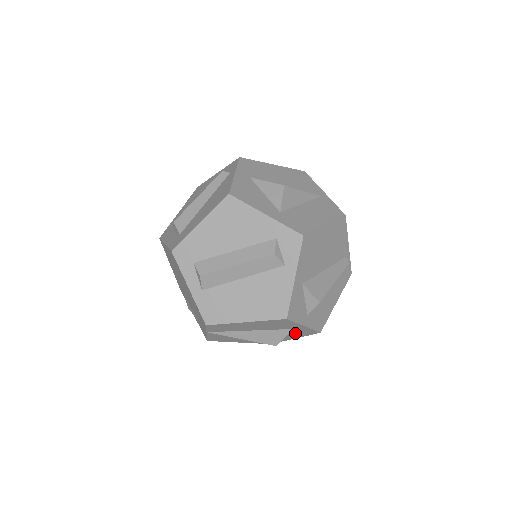
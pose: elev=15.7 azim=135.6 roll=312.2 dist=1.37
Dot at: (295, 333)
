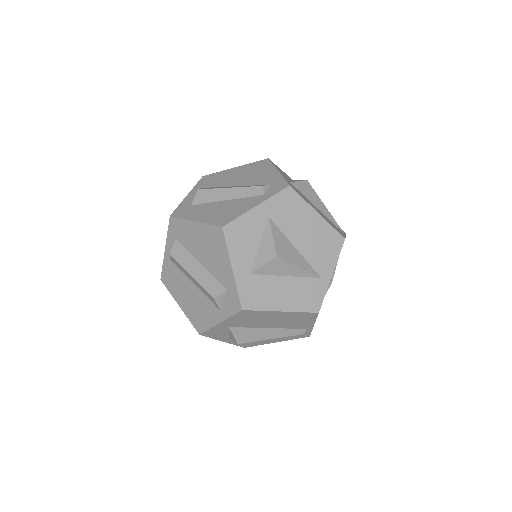
Dot at: occluded
